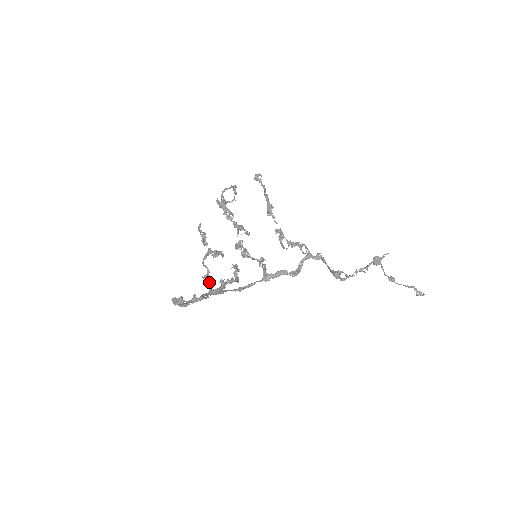
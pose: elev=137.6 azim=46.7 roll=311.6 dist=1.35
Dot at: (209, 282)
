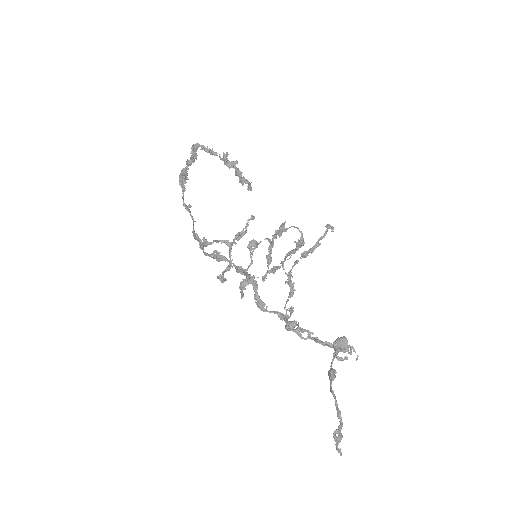
Dot at: occluded
